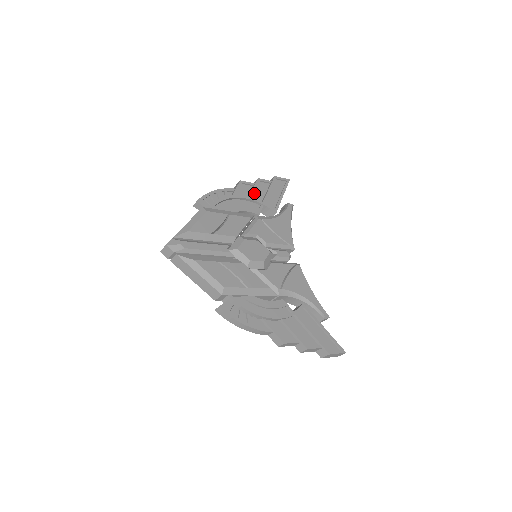
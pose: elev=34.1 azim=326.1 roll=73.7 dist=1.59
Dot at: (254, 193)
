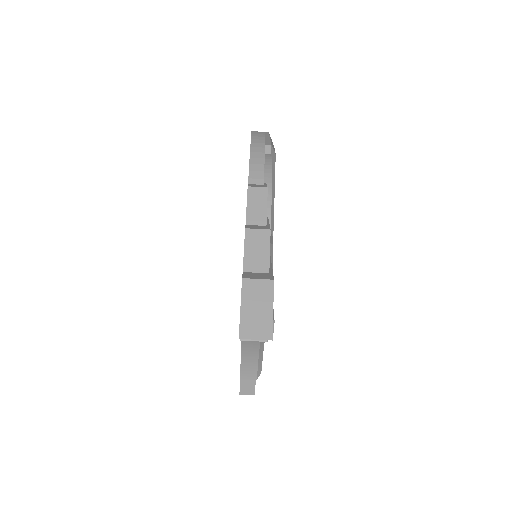
Dot at: occluded
